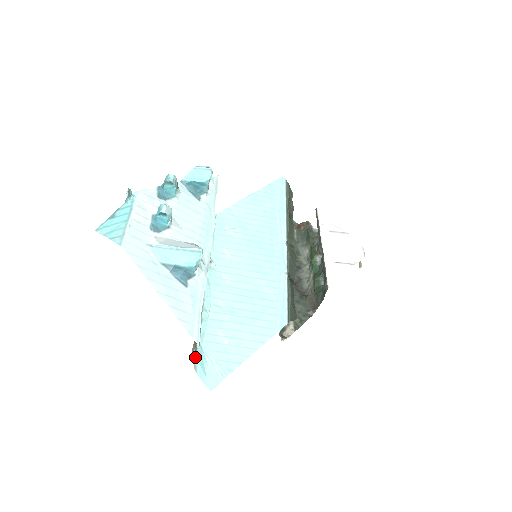
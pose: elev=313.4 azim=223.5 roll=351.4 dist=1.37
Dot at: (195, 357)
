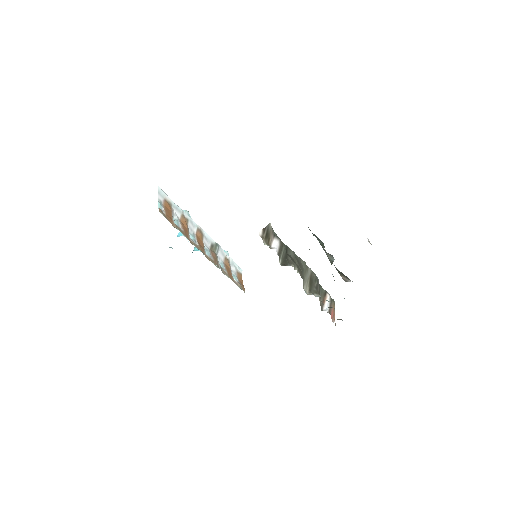
Dot at: occluded
